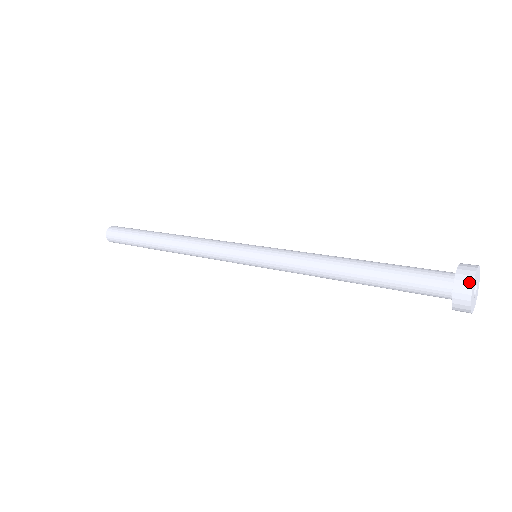
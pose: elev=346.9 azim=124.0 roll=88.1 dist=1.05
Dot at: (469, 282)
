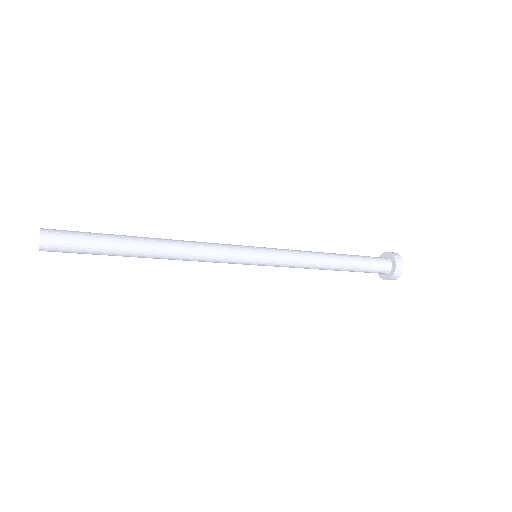
Dot at: (400, 256)
